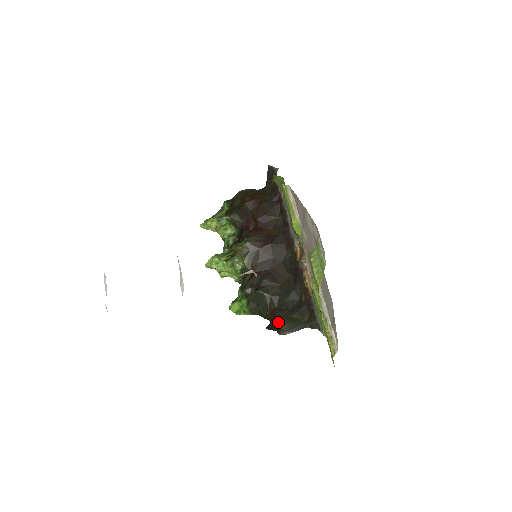
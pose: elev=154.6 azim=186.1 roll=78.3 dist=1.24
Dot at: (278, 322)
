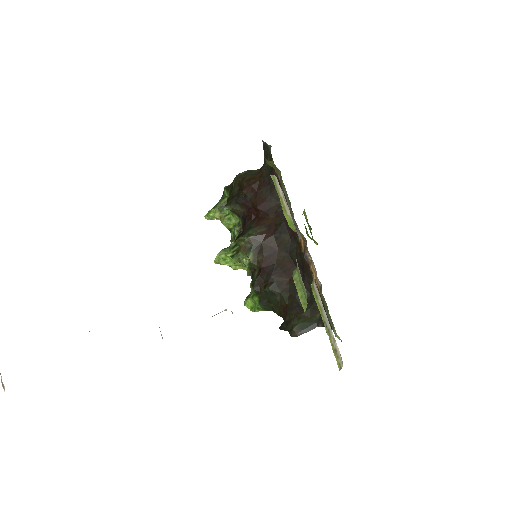
Dot at: (290, 321)
